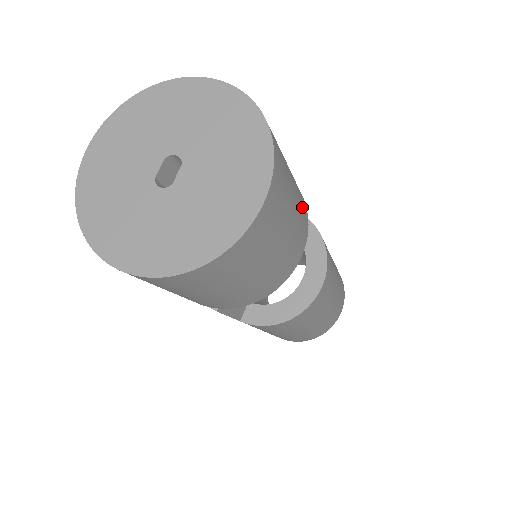
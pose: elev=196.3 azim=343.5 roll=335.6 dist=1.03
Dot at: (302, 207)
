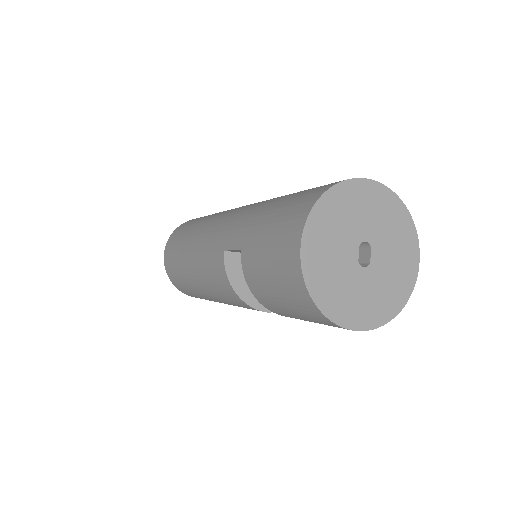
Dot at: occluded
